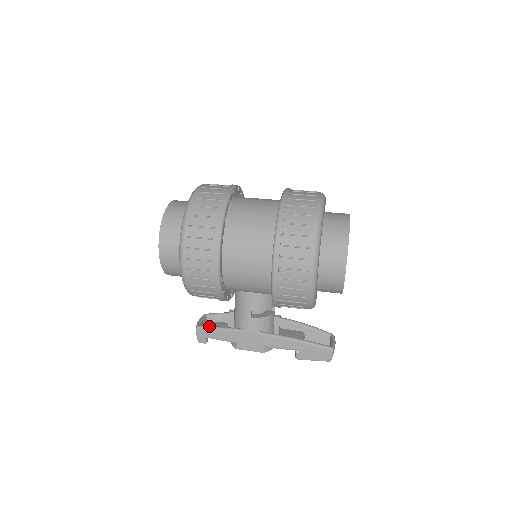
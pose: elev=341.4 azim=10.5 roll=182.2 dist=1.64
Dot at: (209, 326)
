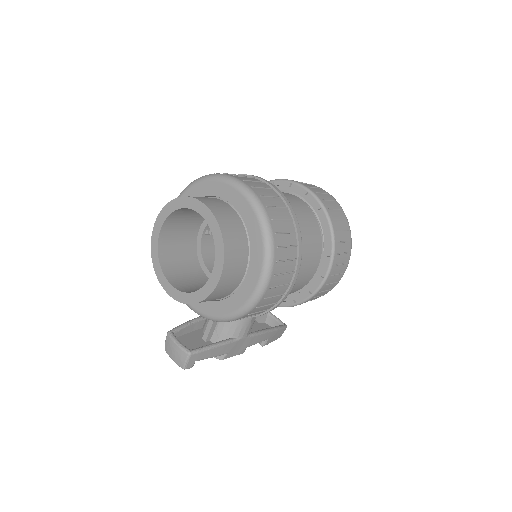
Dot at: (205, 347)
